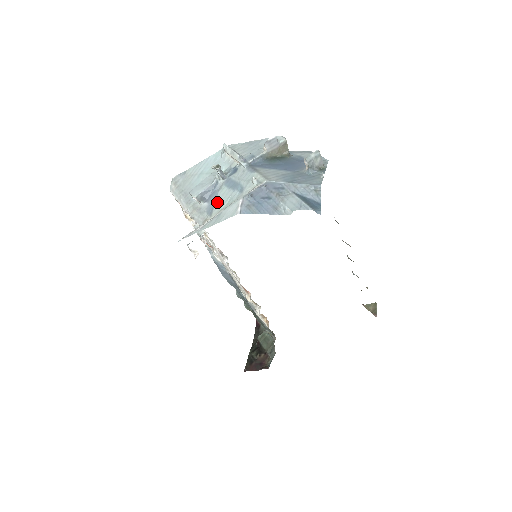
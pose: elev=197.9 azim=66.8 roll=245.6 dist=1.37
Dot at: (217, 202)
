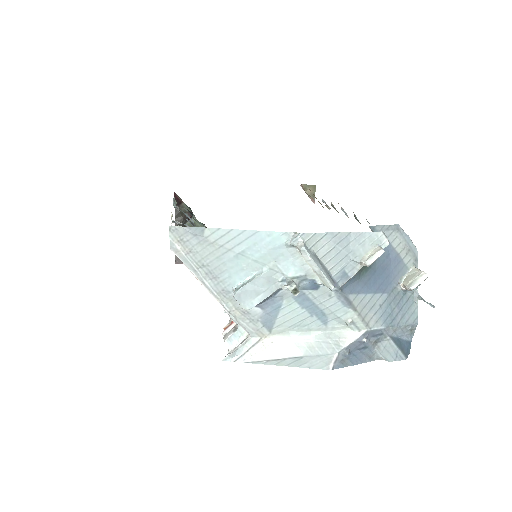
Dot at: (281, 318)
